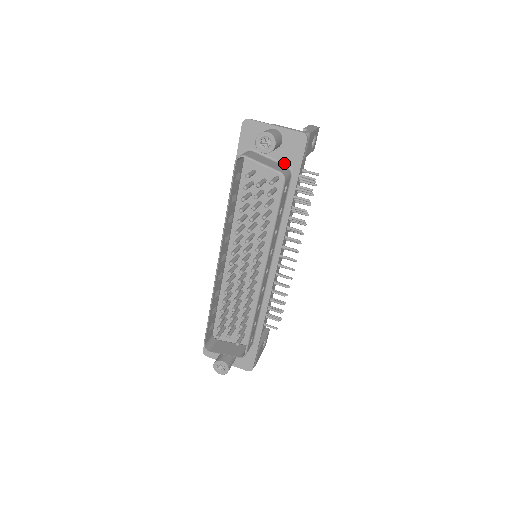
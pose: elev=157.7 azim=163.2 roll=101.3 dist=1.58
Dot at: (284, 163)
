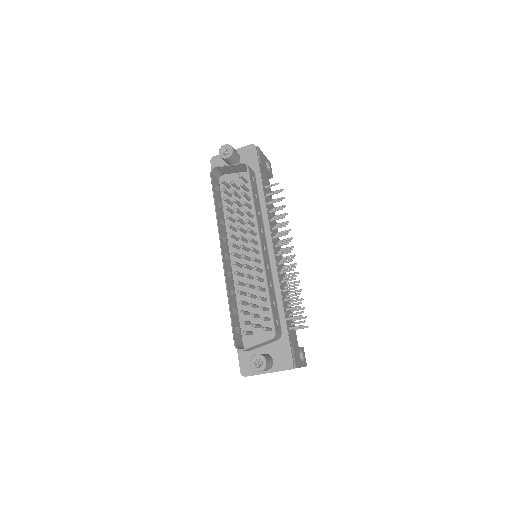
Dot at: occluded
